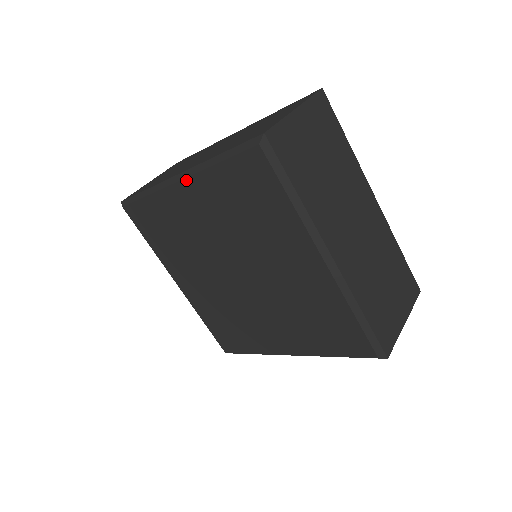
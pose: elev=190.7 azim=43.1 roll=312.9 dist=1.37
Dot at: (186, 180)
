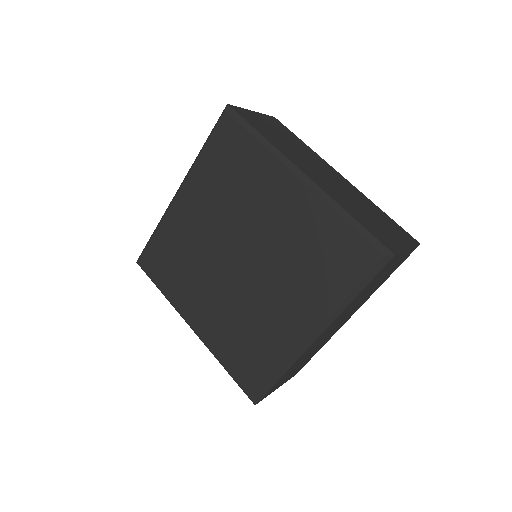
Dot at: (183, 187)
